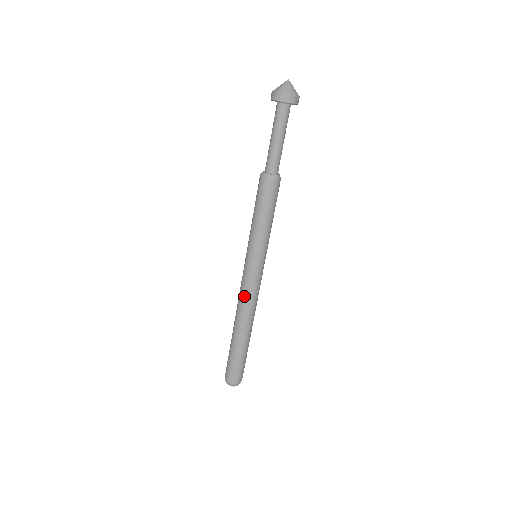
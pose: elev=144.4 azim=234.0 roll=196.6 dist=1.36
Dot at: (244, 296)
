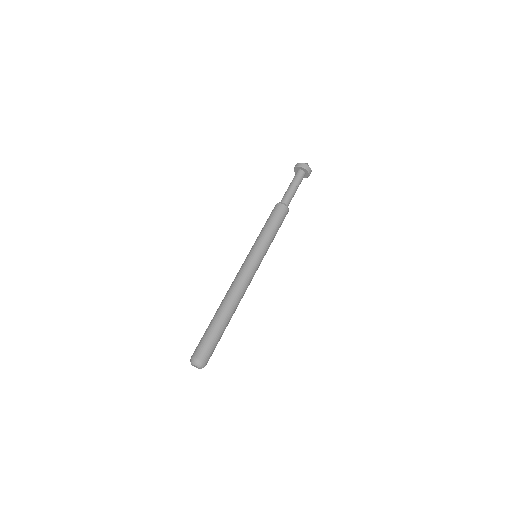
Dot at: (235, 279)
